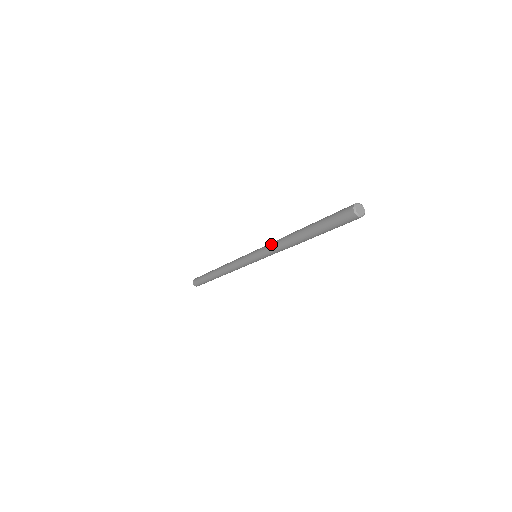
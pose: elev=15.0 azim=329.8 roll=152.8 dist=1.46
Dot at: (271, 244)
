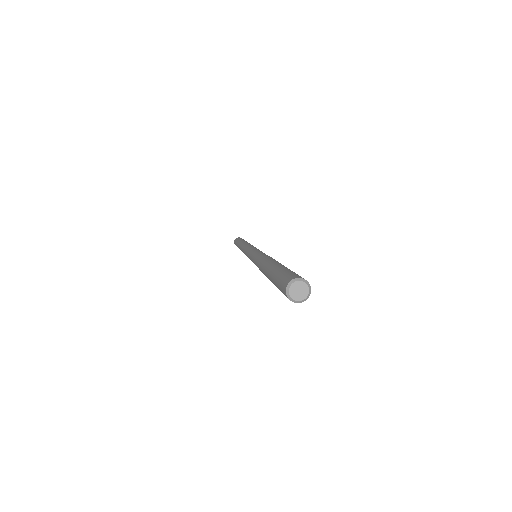
Dot at: occluded
